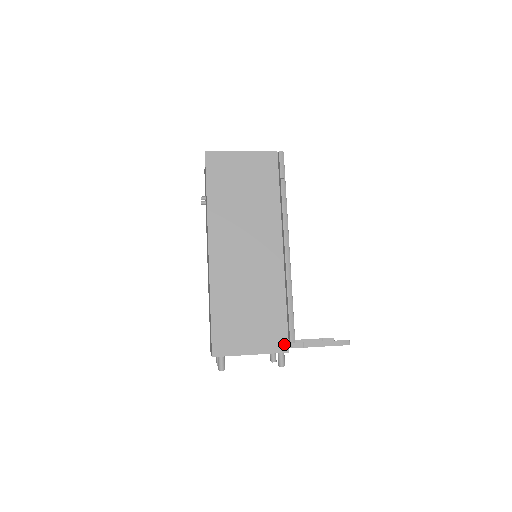
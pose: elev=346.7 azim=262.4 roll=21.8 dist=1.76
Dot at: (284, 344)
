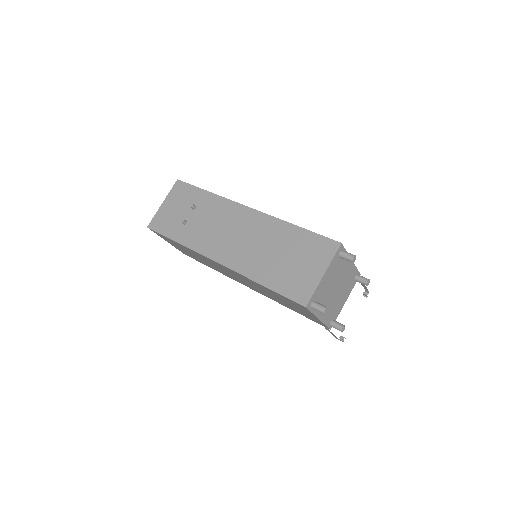
Dot at: occluded
